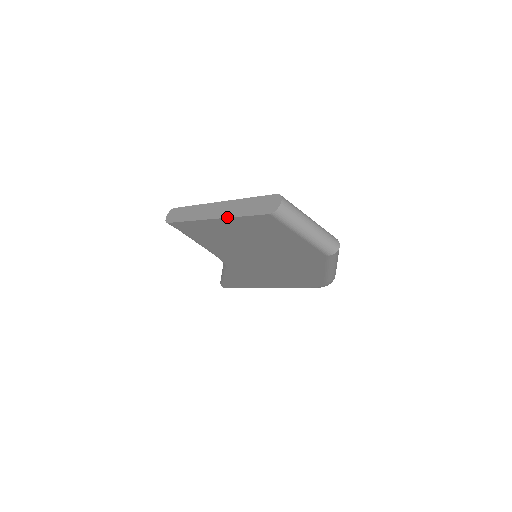
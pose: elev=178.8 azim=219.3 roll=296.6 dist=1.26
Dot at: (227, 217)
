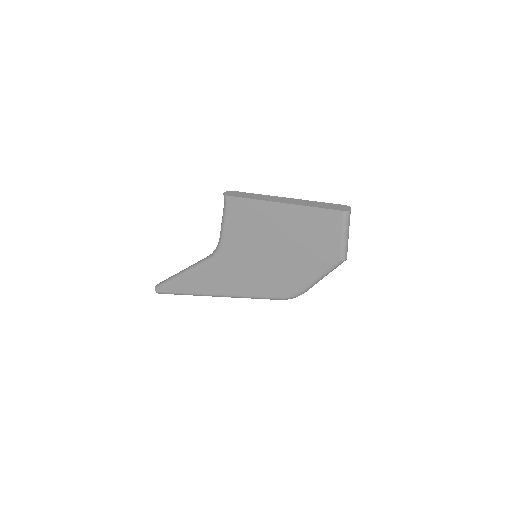
Dot at: (301, 205)
